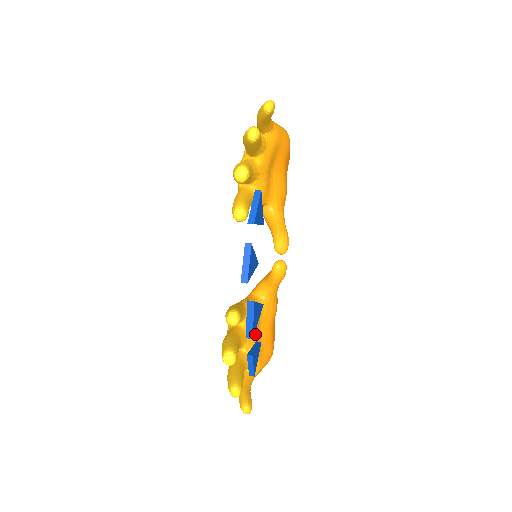
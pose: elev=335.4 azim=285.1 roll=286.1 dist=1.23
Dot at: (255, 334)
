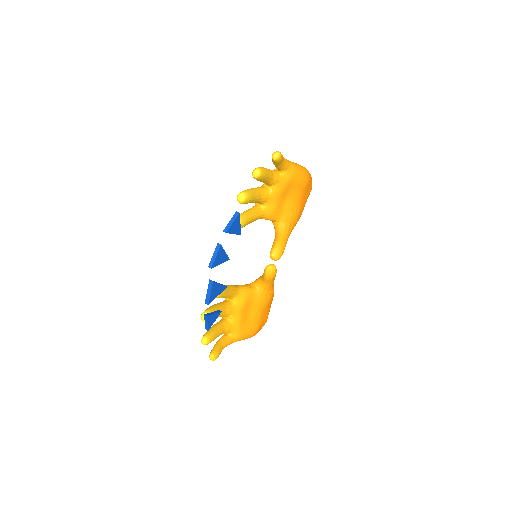
Dot at: (243, 311)
